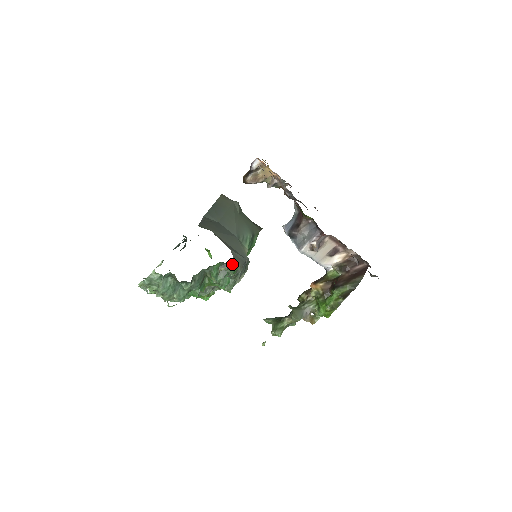
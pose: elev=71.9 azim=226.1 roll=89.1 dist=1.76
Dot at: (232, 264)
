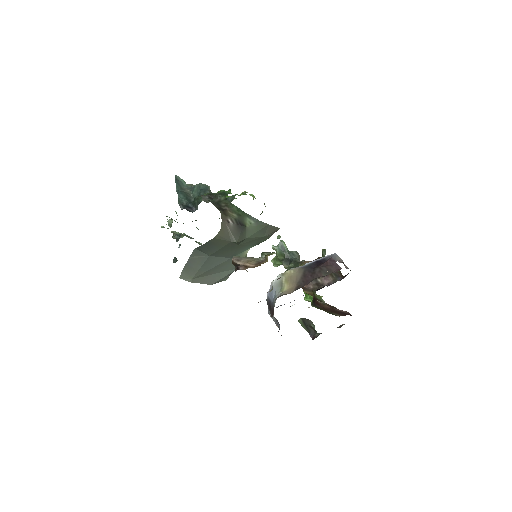
Dot at: occluded
